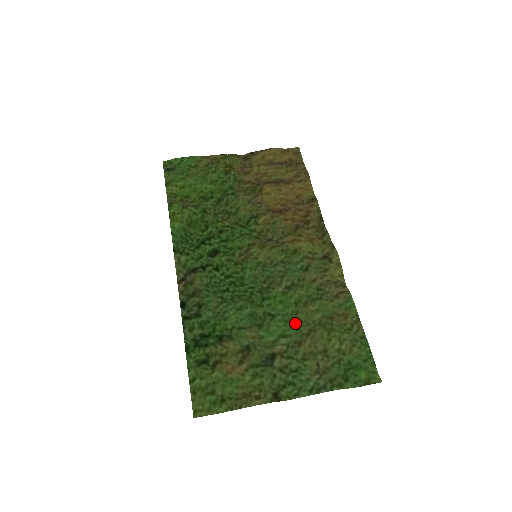
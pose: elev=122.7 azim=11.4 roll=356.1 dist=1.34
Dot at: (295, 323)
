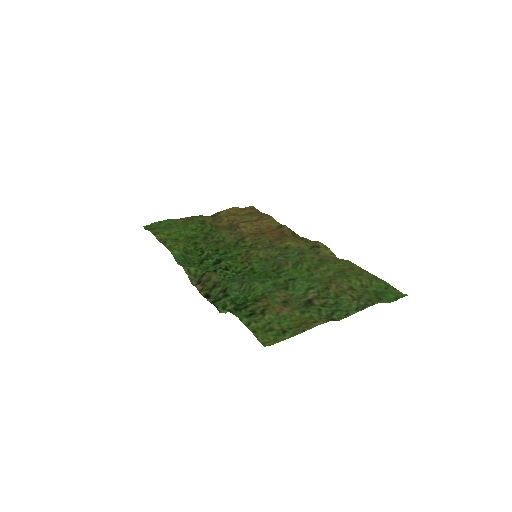
Dot at: (315, 280)
